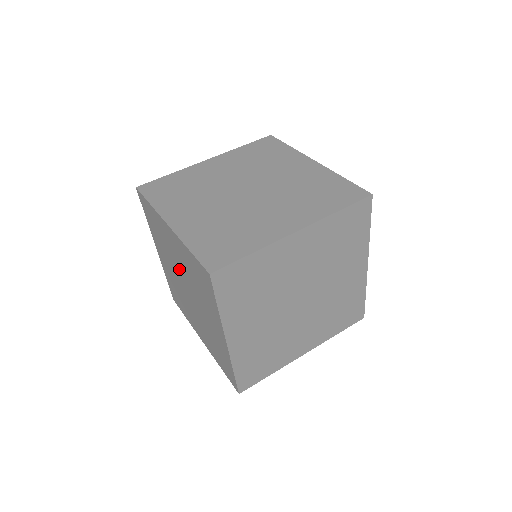
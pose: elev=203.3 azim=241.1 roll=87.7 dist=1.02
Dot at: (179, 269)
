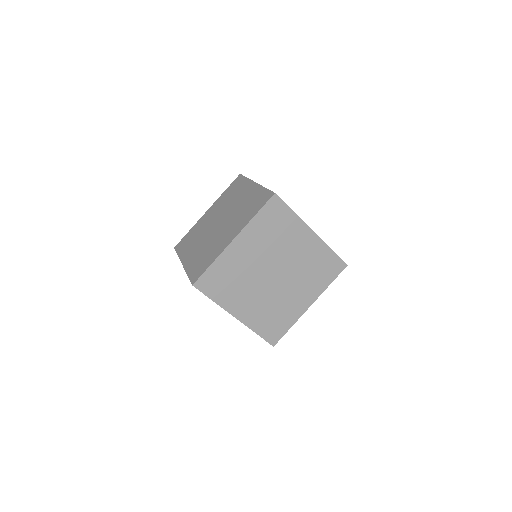
Dot at: occluded
